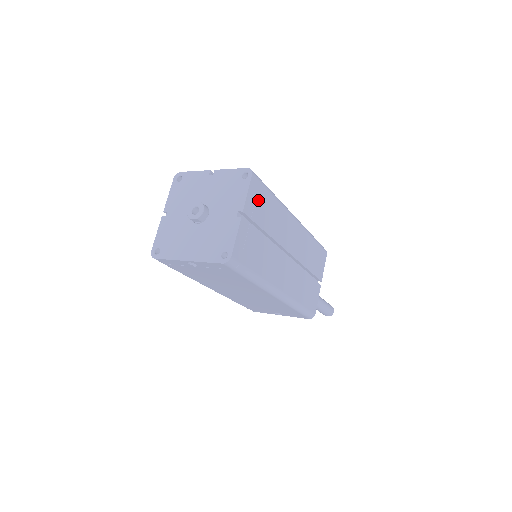
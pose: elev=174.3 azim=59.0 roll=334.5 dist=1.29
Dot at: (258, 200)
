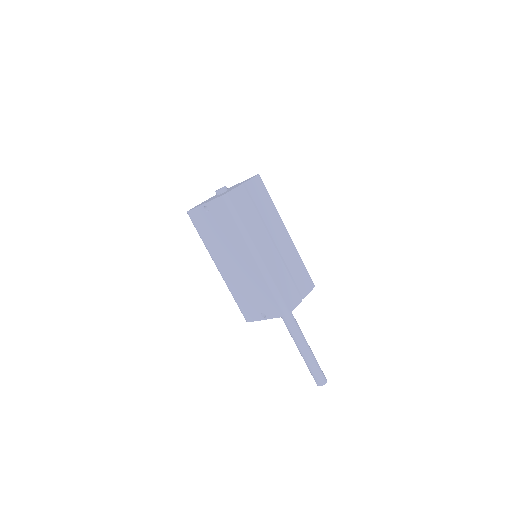
Dot at: (258, 189)
